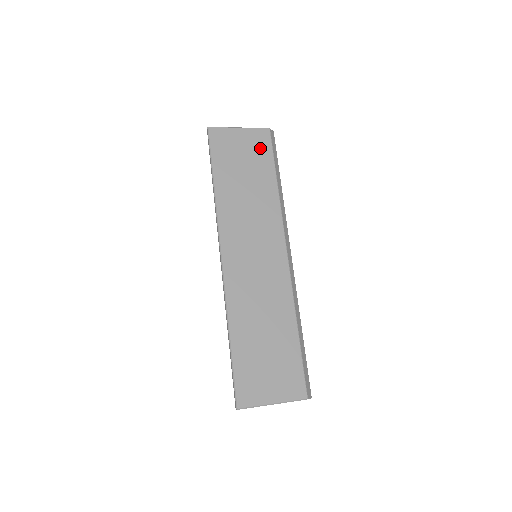
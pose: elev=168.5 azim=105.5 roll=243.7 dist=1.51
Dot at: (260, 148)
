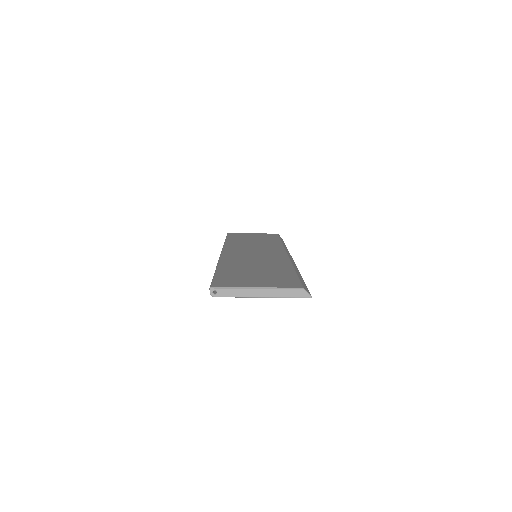
Dot at: (268, 236)
